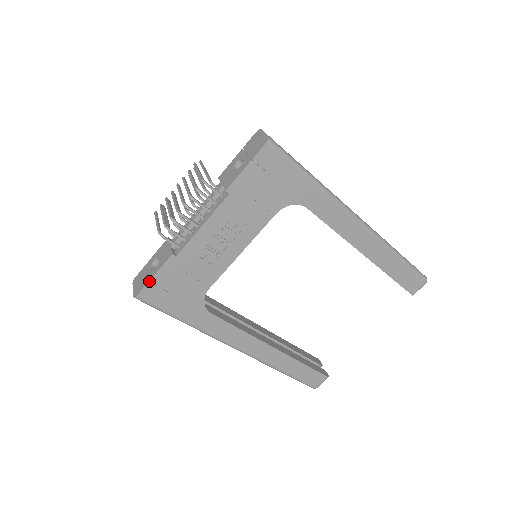
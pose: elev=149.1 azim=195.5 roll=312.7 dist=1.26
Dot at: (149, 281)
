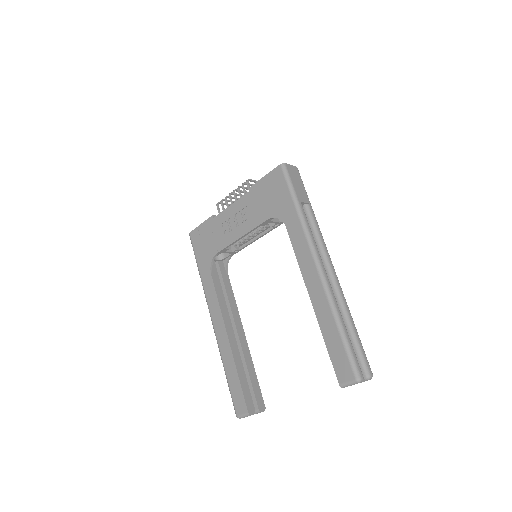
Dot at: (198, 226)
